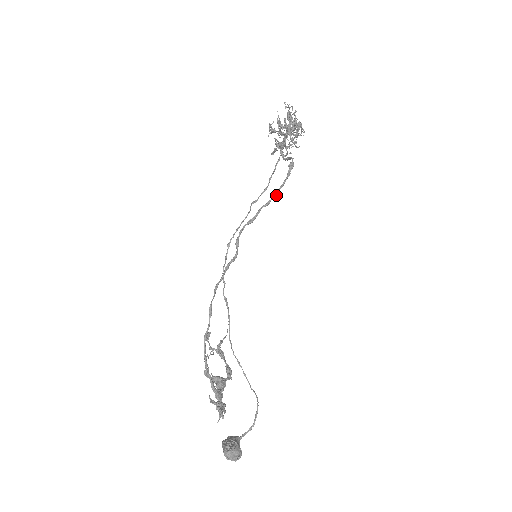
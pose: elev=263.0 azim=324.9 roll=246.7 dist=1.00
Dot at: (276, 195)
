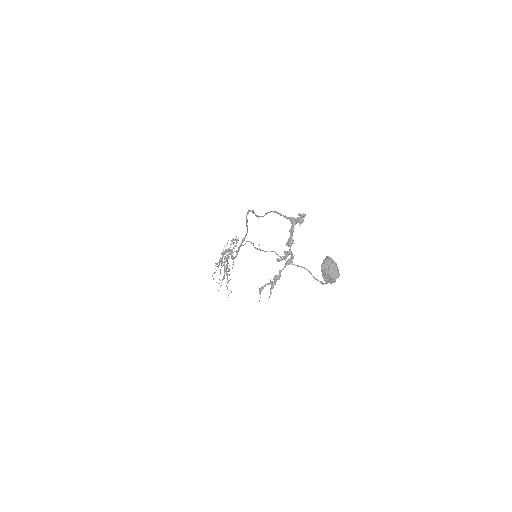
Dot at: occluded
